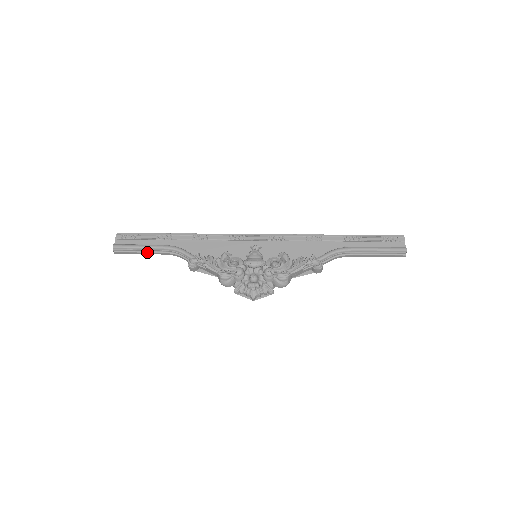
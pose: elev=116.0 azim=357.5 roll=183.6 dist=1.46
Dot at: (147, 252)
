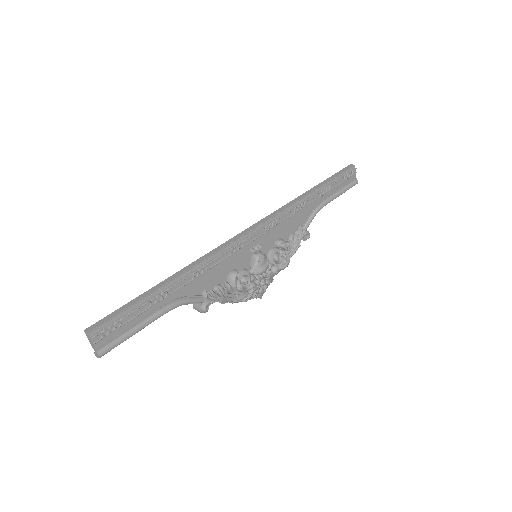
Dot at: (143, 327)
